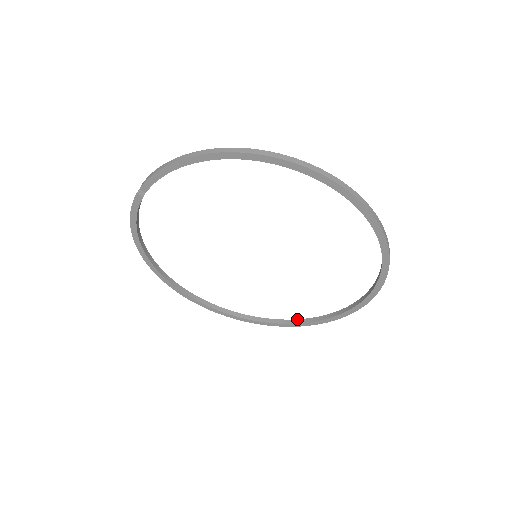
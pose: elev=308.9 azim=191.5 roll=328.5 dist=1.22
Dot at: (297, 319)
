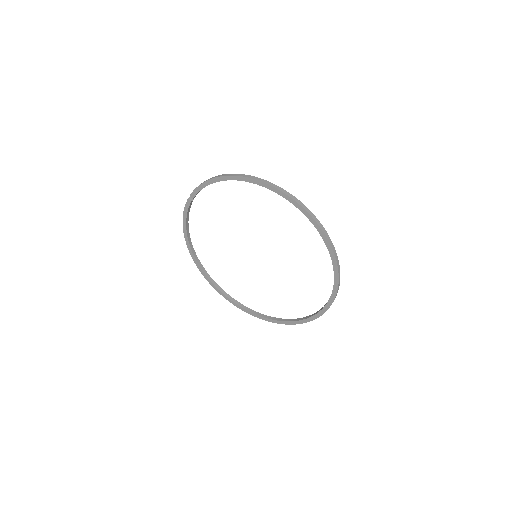
Dot at: occluded
